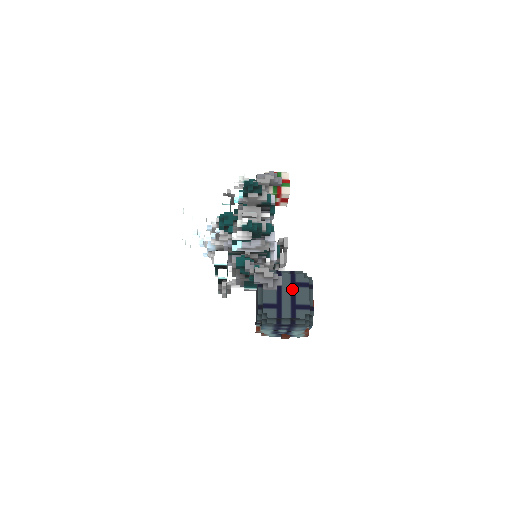
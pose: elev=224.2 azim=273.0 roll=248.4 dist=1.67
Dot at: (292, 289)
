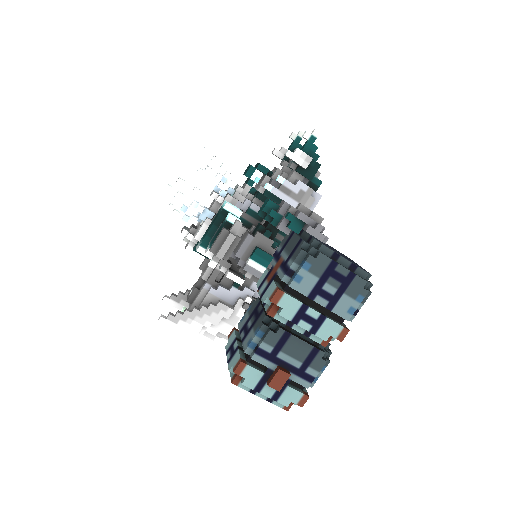
Dot at: occluded
